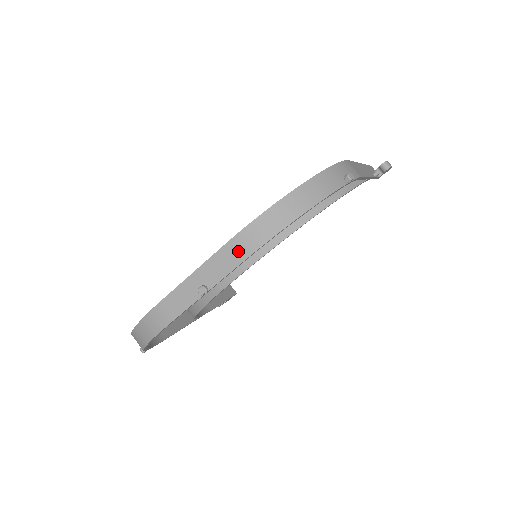
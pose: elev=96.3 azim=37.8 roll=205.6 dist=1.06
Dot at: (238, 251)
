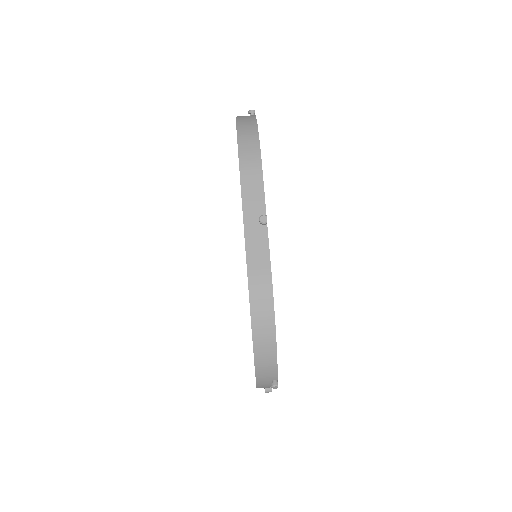
Dot at: (252, 173)
